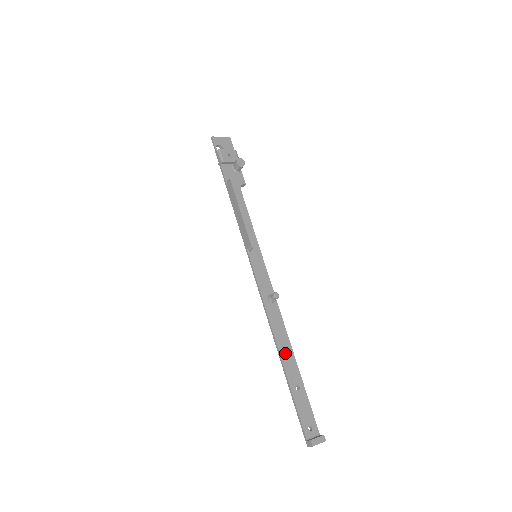
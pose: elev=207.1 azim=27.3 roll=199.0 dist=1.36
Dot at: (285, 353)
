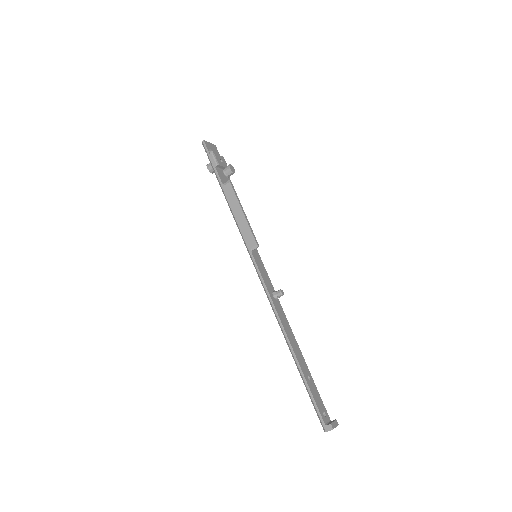
Dot at: (294, 346)
